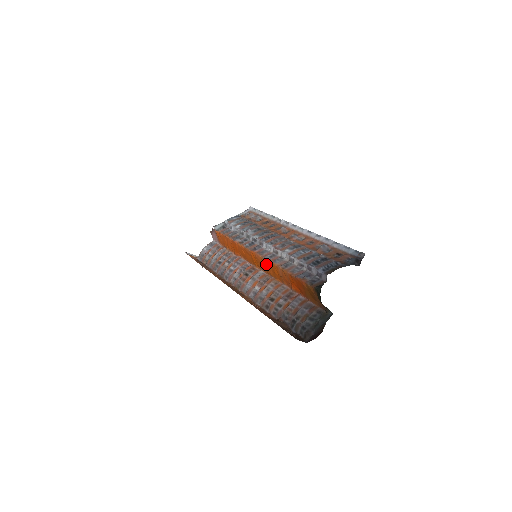
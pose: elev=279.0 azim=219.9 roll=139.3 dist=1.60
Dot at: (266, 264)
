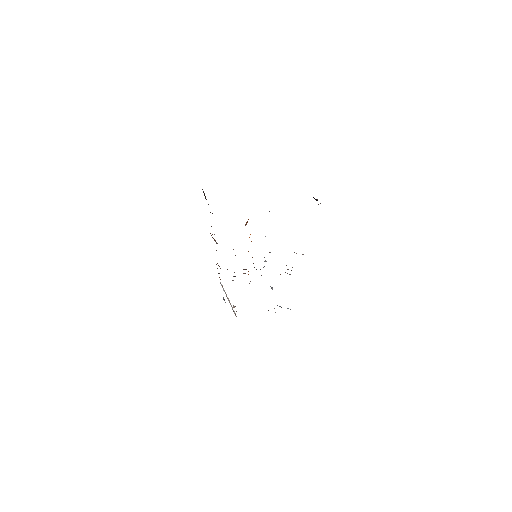
Dot at: occluded
